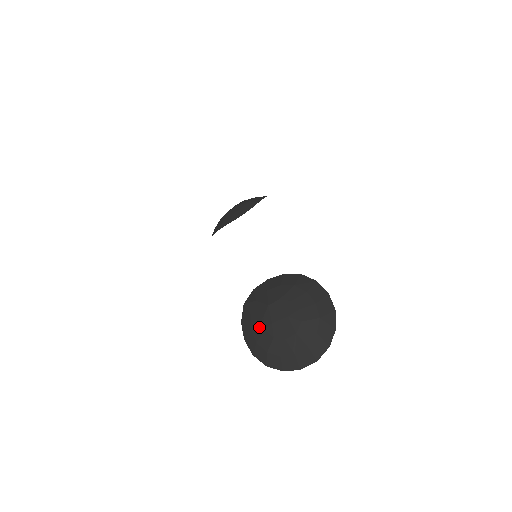
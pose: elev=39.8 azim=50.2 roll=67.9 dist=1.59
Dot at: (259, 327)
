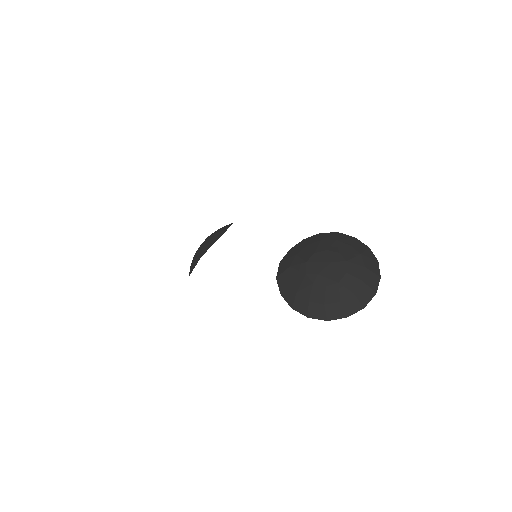
Dot at: (305, 285)
